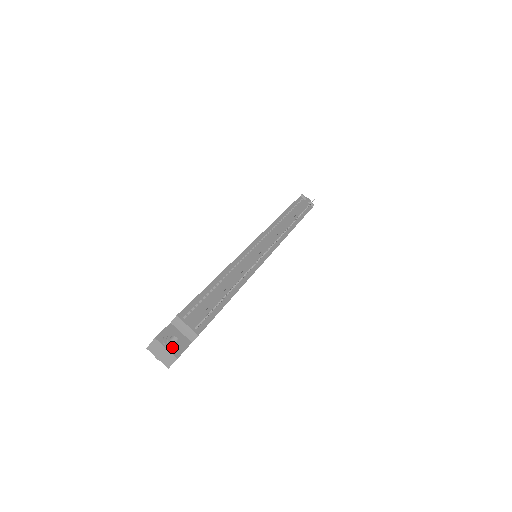
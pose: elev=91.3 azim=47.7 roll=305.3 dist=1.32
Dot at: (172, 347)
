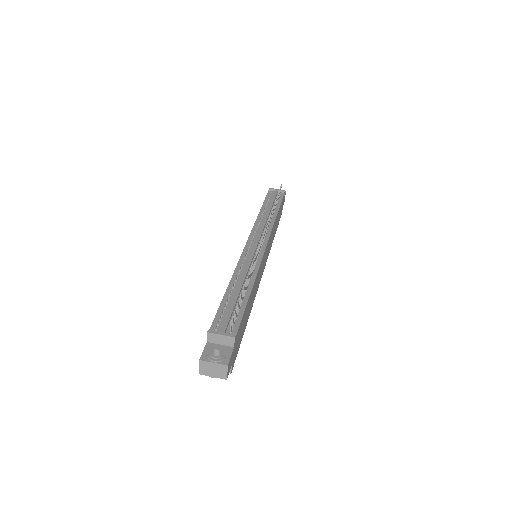
Dot at: (218, 359)
